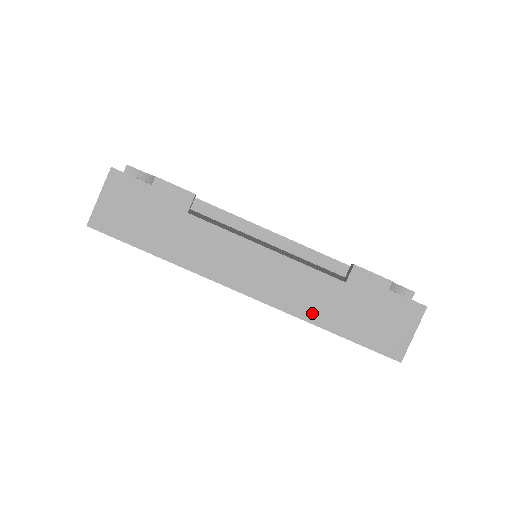
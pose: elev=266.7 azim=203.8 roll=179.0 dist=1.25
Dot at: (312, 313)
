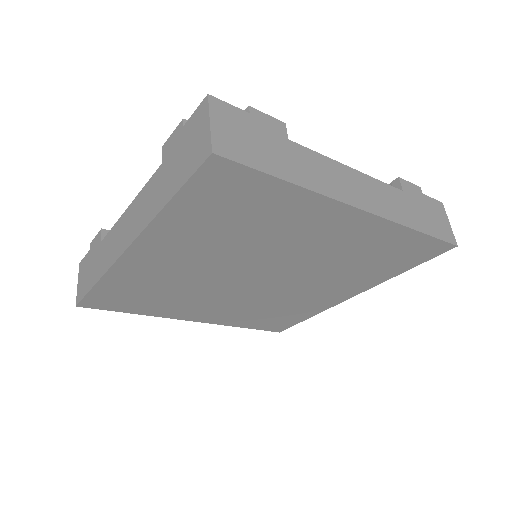
Dot at: (402, 218)
